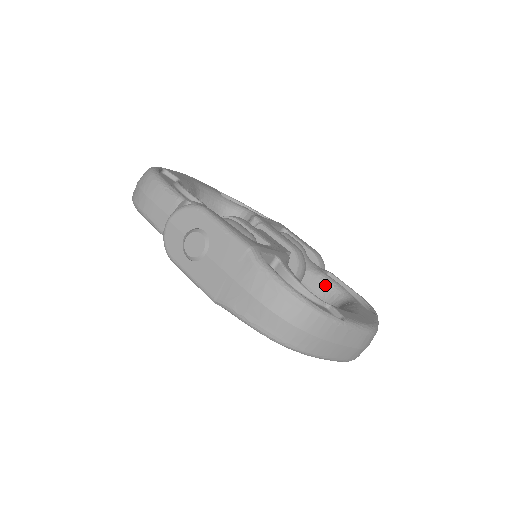
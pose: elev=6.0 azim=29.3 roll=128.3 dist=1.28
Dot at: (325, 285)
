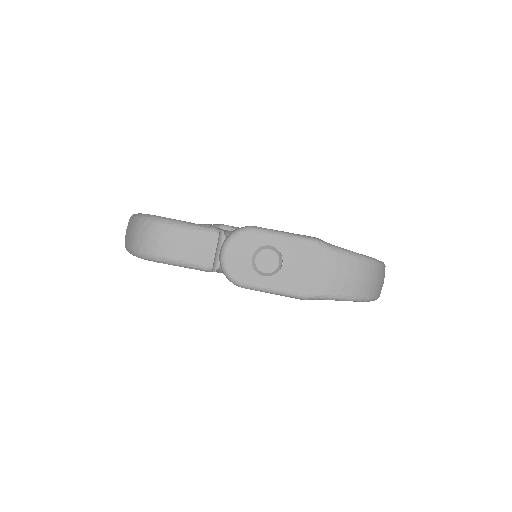
Dot at: occluded
